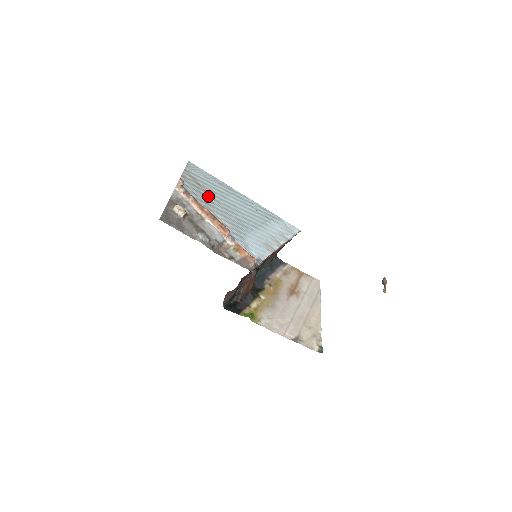
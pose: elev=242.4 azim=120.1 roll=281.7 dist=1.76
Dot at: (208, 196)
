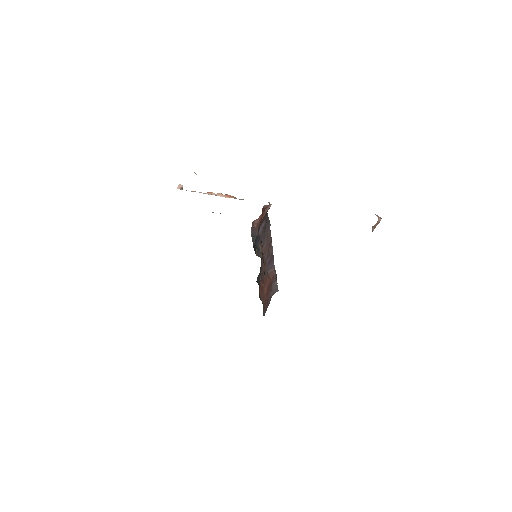
Dot at: occluded
